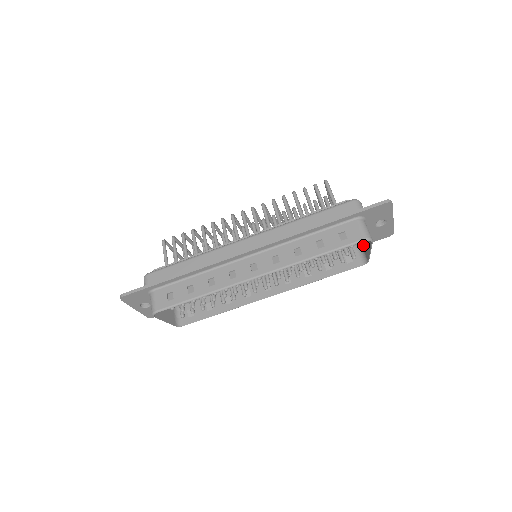
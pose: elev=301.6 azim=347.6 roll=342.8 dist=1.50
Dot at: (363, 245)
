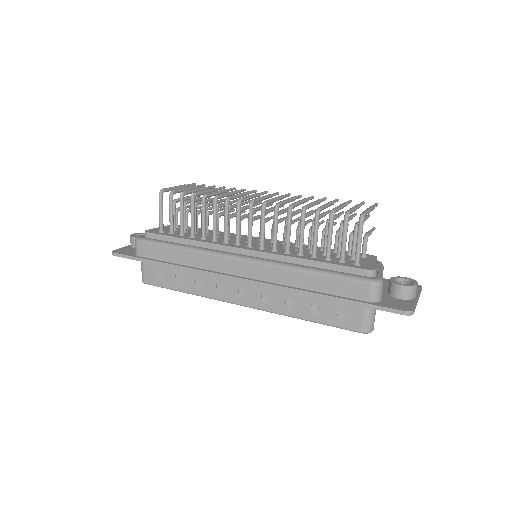
Dot at: occluded
